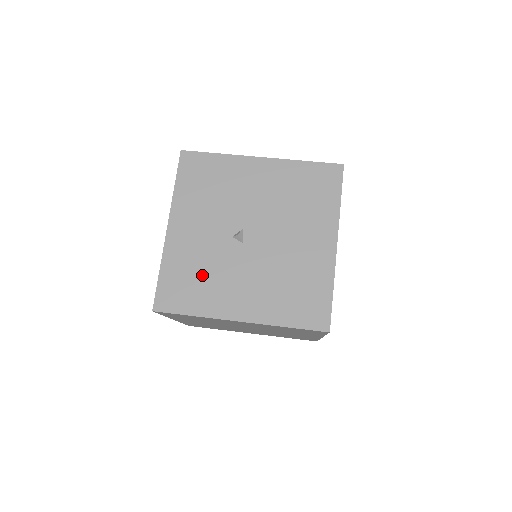
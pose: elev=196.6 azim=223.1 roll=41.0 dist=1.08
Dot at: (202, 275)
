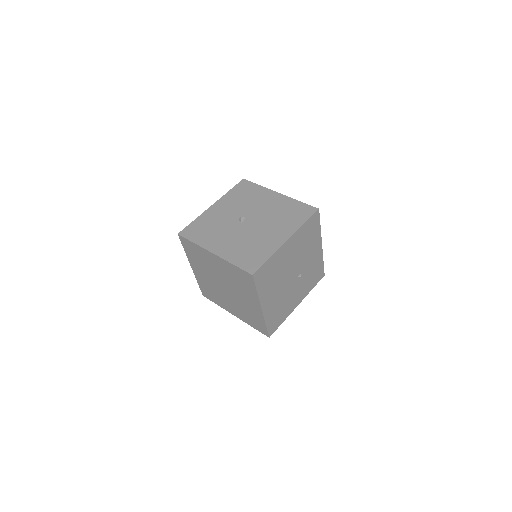
Dot at: (212, 228)
